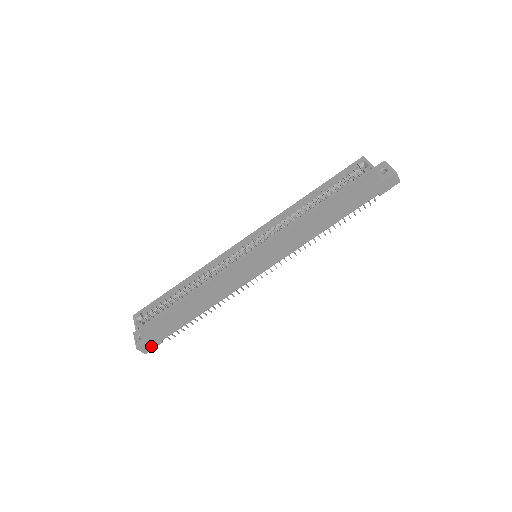
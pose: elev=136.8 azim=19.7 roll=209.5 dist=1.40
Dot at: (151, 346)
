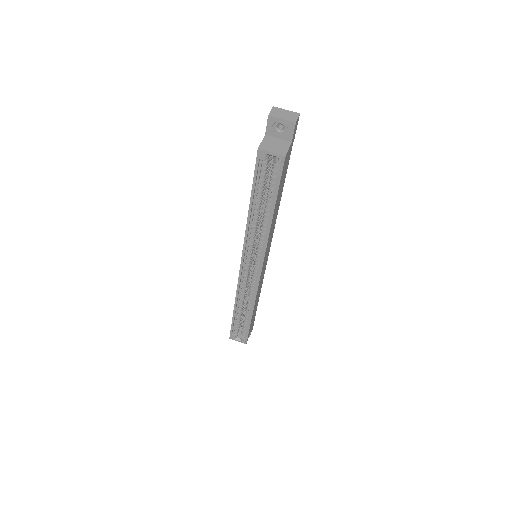
Dot at: occluded
